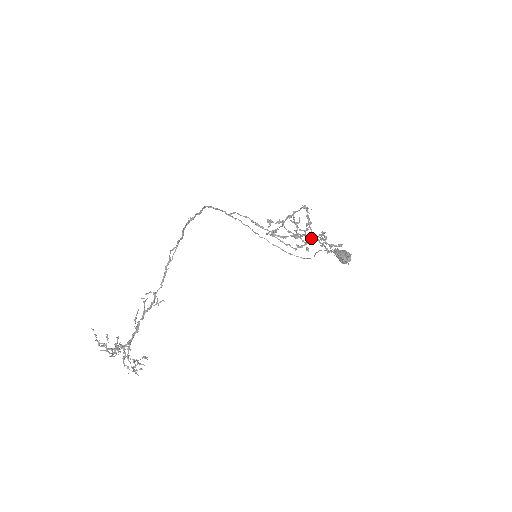
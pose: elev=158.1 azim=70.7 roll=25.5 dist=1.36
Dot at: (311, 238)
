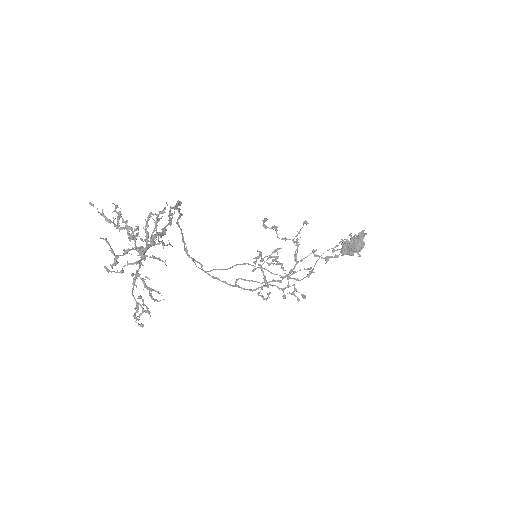
Dot at: (301, 259)
